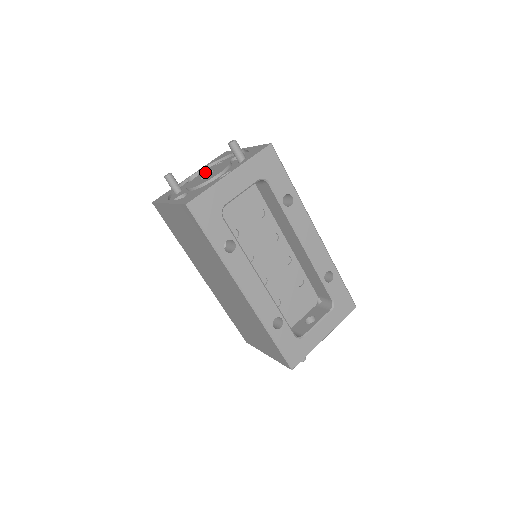
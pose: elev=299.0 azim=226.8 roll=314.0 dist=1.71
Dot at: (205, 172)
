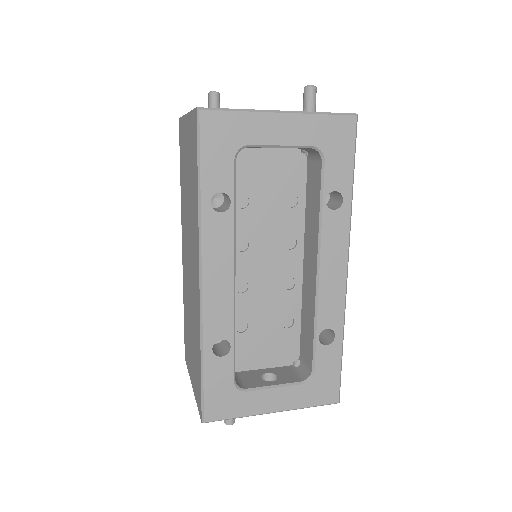
Dot at: occluded
